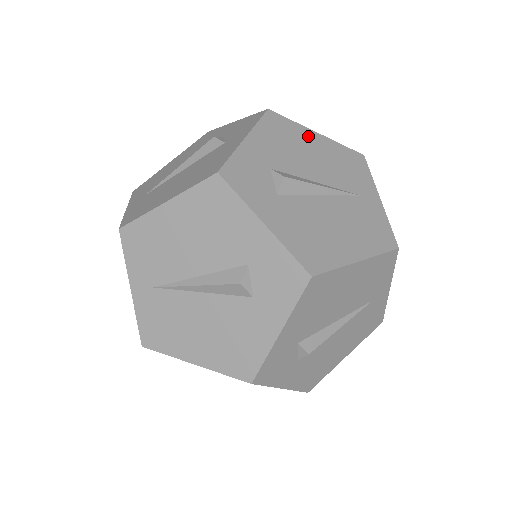
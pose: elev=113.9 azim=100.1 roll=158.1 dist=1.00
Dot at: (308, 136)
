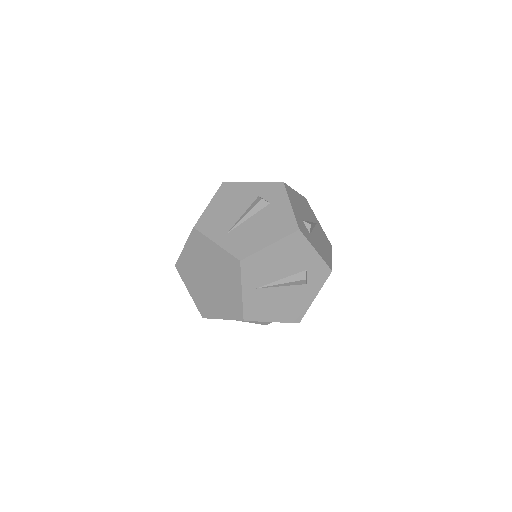
Dot at: (296, 194)
